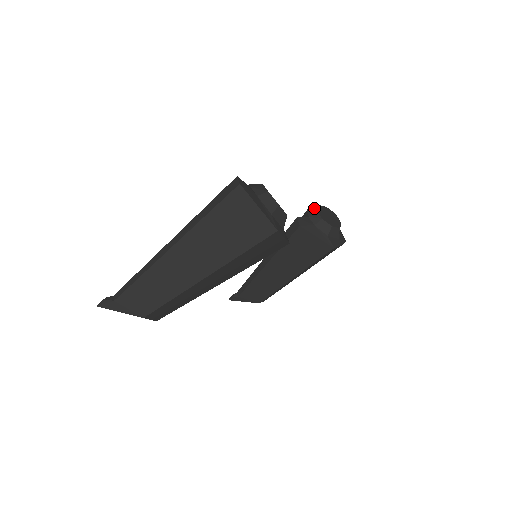
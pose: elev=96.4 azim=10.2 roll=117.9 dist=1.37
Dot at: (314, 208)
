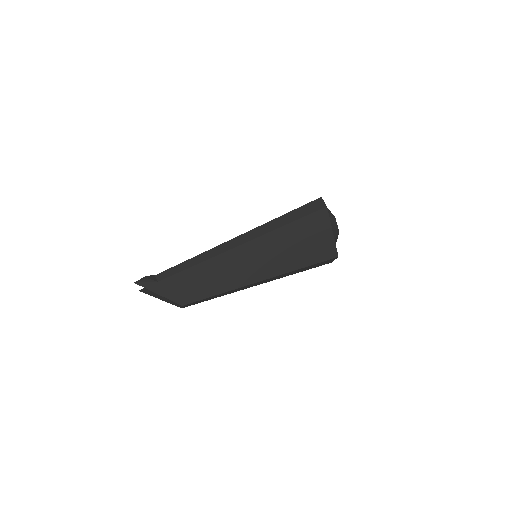
Dot at: occluded
